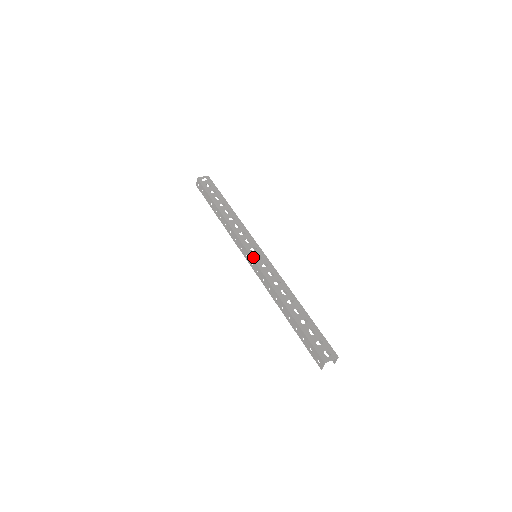
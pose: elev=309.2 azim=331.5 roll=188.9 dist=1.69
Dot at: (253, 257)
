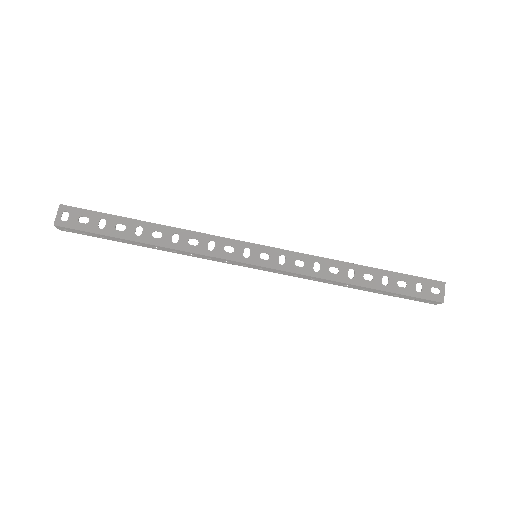
Dot at: (260, 264)
